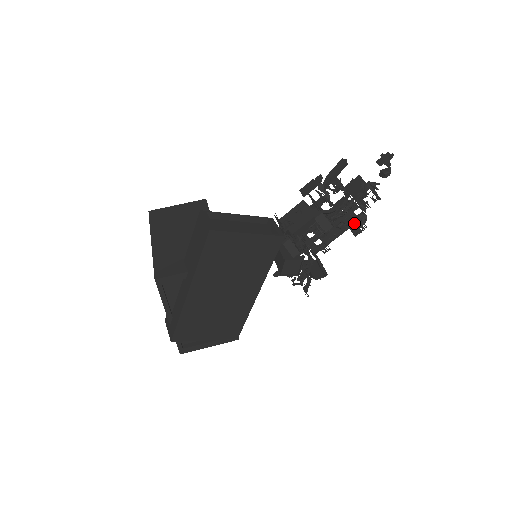
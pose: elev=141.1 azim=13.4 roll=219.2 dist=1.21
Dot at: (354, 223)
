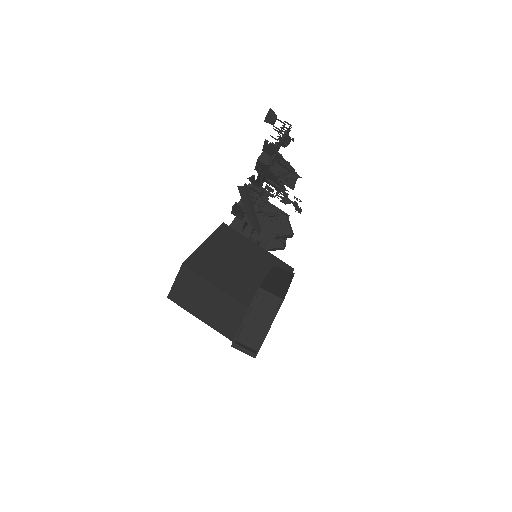
Dot at: occluded
